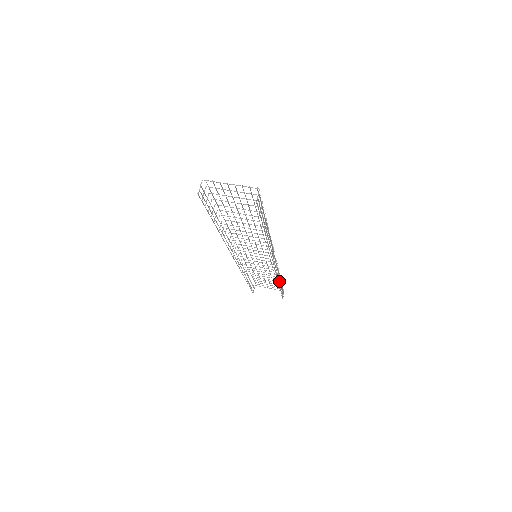
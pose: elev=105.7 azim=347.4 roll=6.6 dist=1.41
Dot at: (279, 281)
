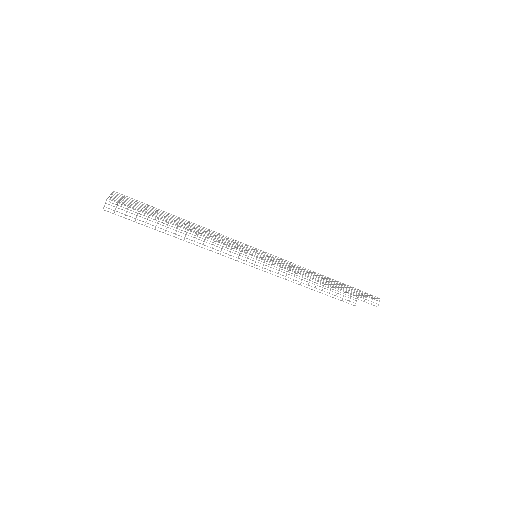
Dot at: (320, 281)
